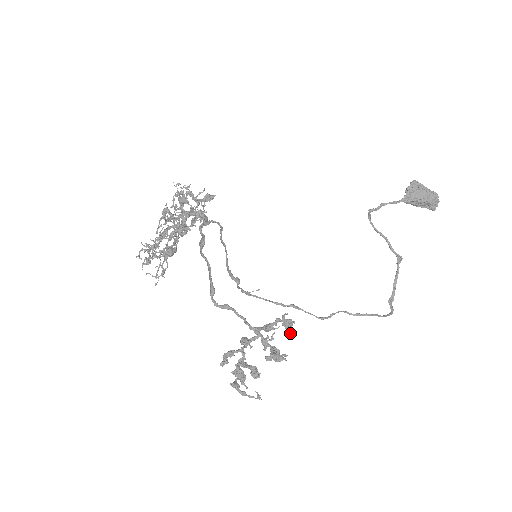
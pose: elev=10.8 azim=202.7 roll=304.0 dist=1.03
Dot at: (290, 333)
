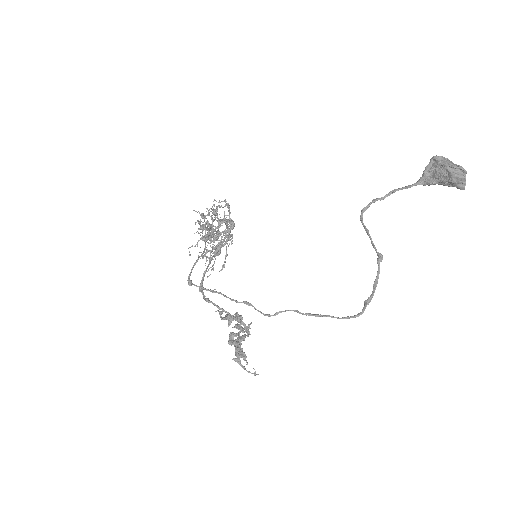
Dot at: (228, 326)
